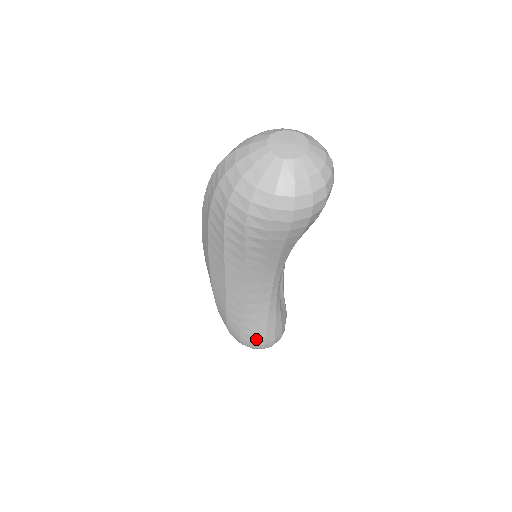
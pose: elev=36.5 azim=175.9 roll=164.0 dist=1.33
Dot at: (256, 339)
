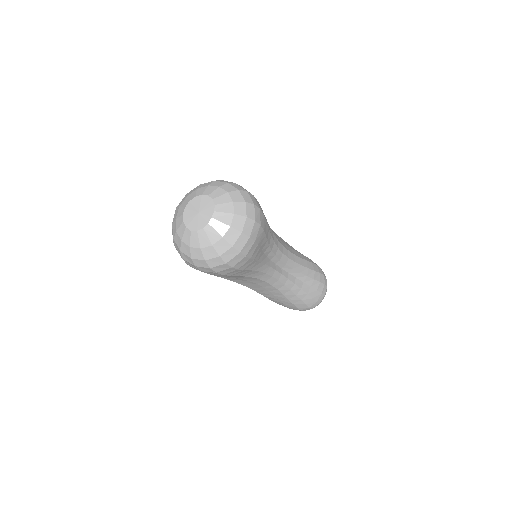
Dot at: (290, 307)
